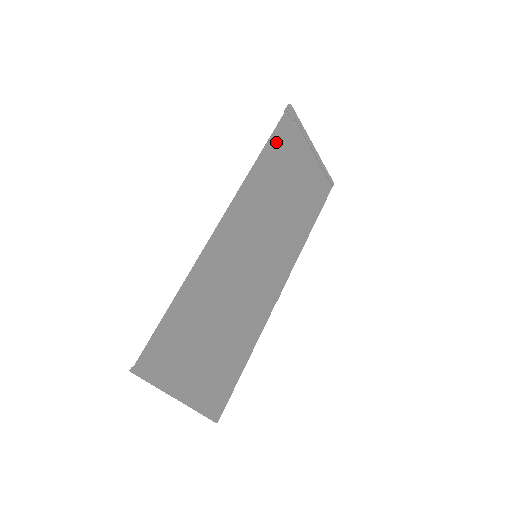
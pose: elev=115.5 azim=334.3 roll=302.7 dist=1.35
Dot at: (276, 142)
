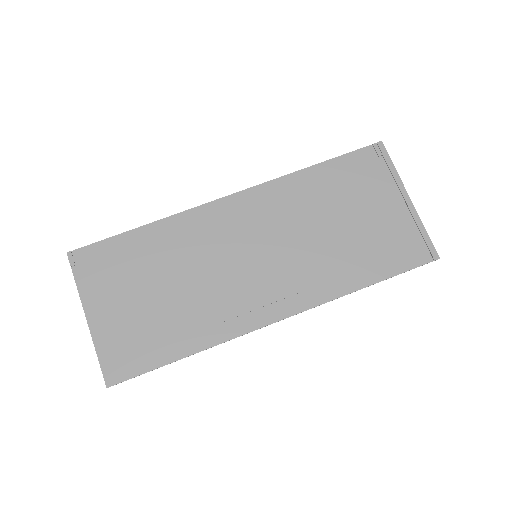
Dot at: (341, 166)
